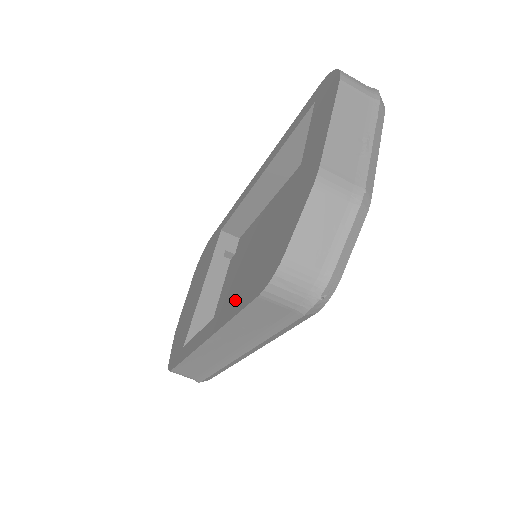
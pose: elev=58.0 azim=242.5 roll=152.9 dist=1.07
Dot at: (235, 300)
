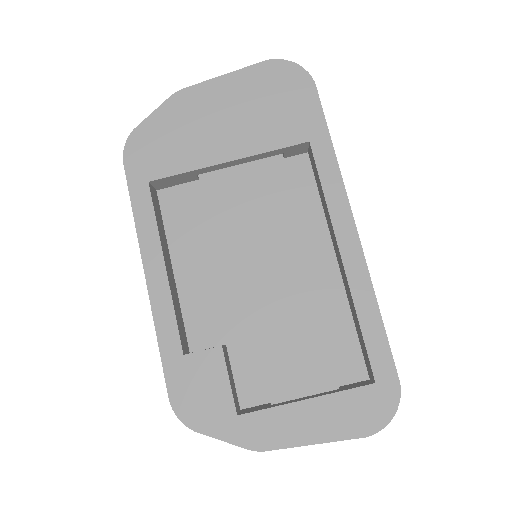
Dot at: (176, 338)
